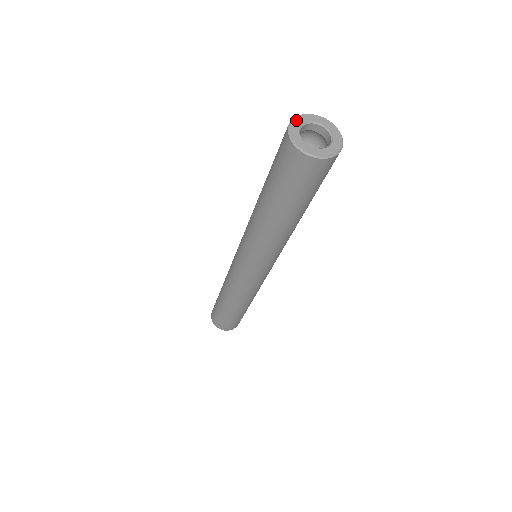
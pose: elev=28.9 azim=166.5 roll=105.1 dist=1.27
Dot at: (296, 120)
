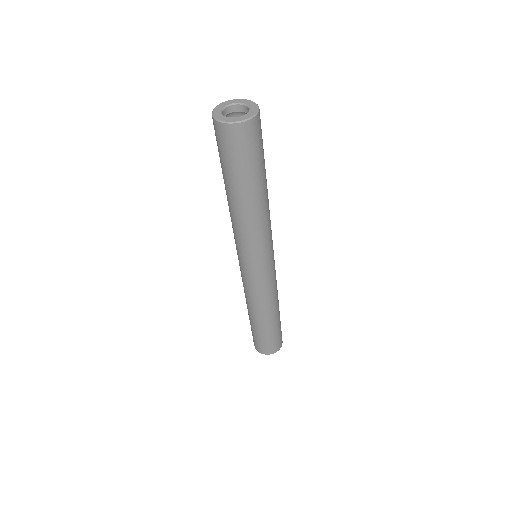
Dot at: (215, 112)
